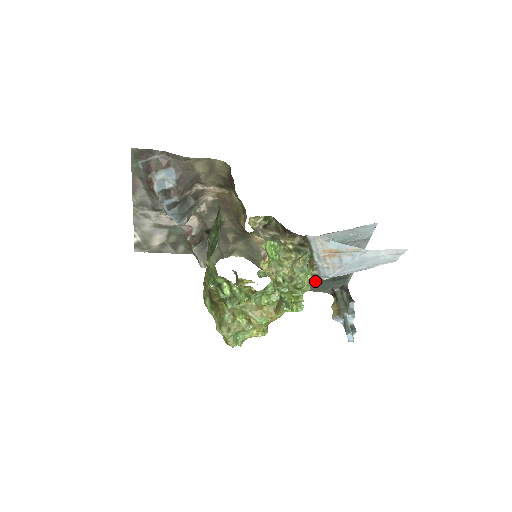
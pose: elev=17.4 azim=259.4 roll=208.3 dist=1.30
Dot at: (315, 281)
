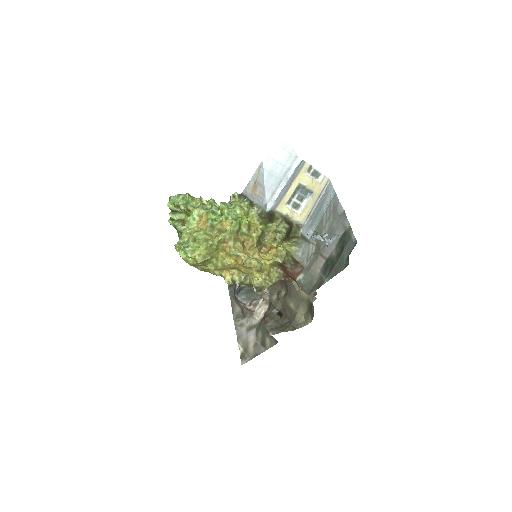
Dot at: (332, 265)
